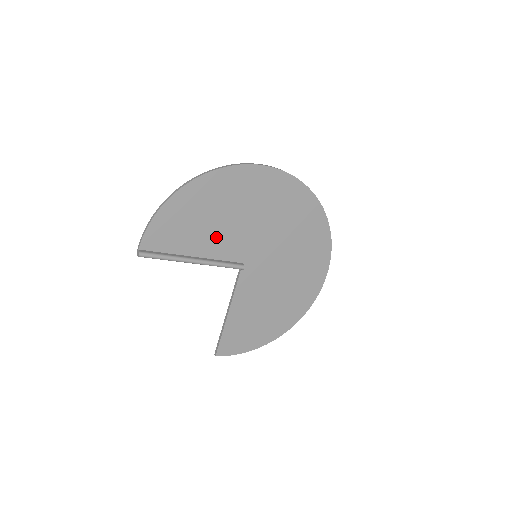
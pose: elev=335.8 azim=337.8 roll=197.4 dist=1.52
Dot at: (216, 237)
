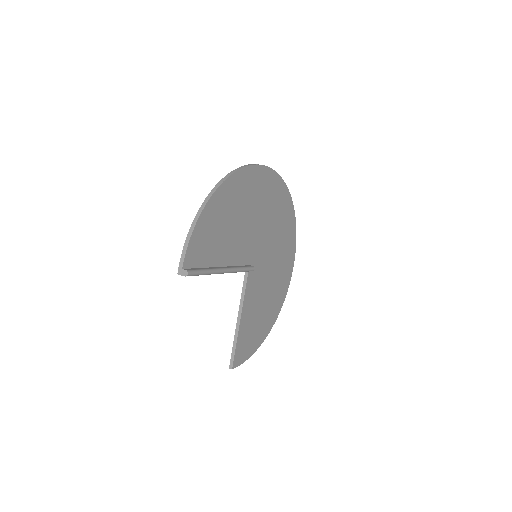
Dot at: (234, 242)
